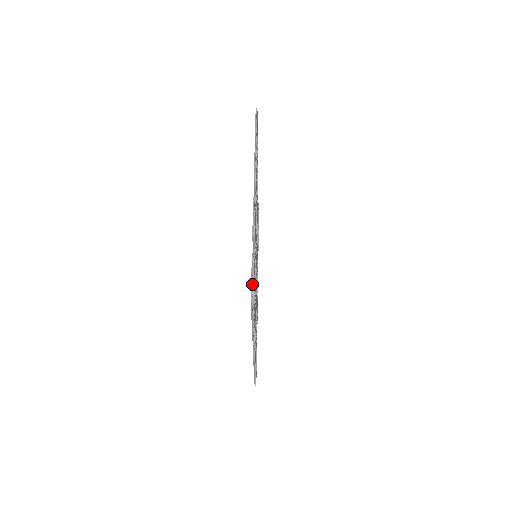
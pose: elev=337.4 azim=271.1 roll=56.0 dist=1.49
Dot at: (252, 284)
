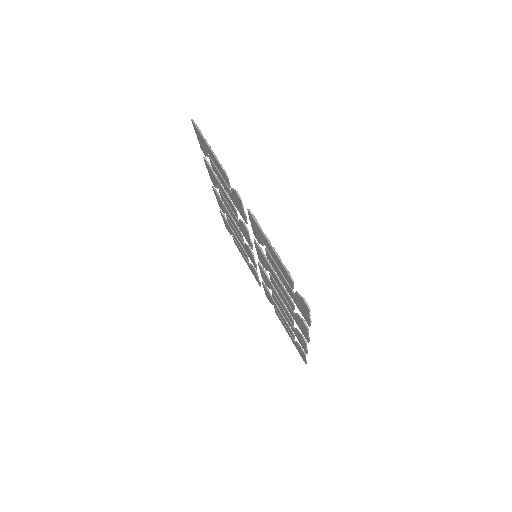
Dot at: occluded
